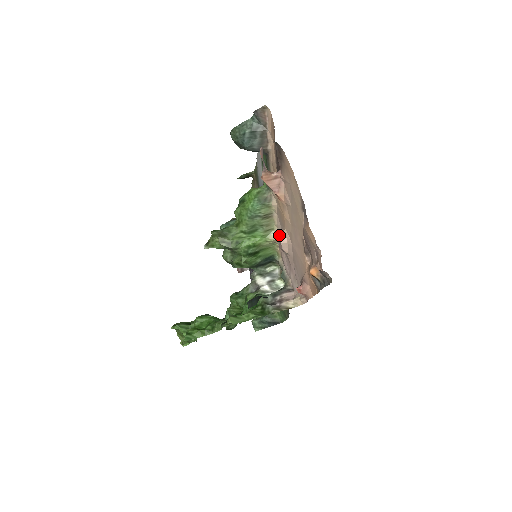
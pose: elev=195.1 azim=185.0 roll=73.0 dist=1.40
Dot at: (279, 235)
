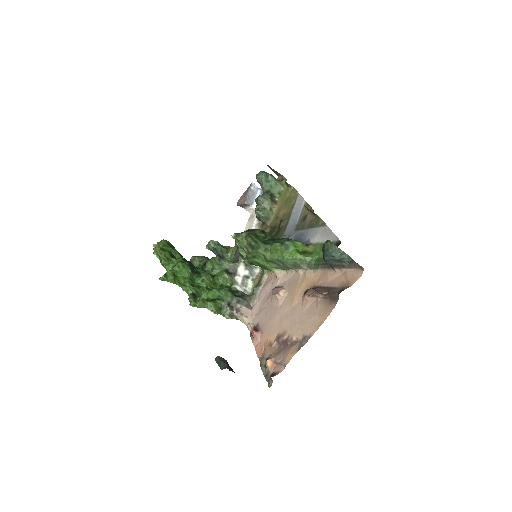
Dot at: (280, 289)
